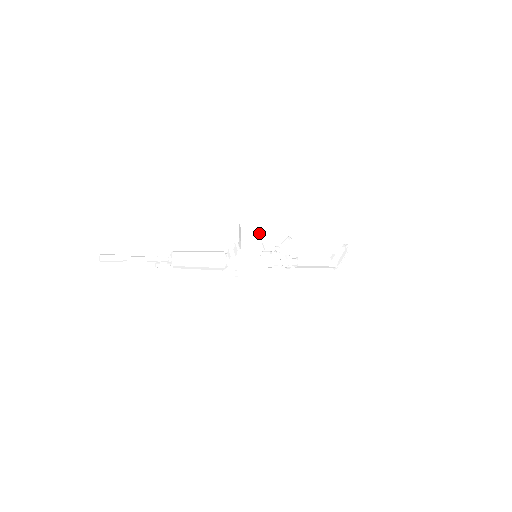
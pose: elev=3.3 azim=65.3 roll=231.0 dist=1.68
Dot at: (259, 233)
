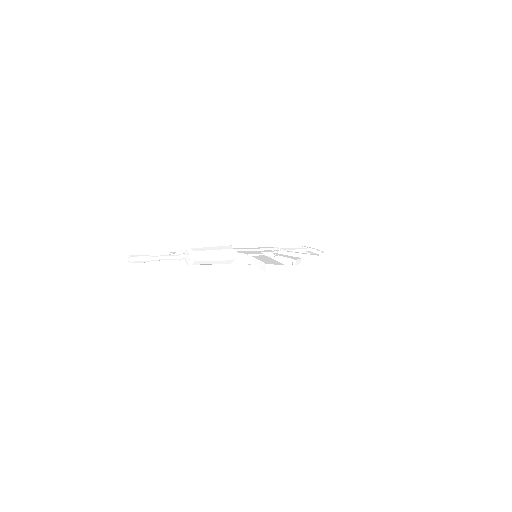
Dot at: occluded
